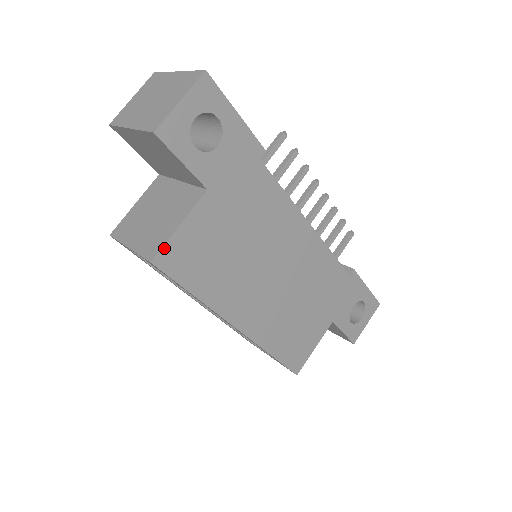
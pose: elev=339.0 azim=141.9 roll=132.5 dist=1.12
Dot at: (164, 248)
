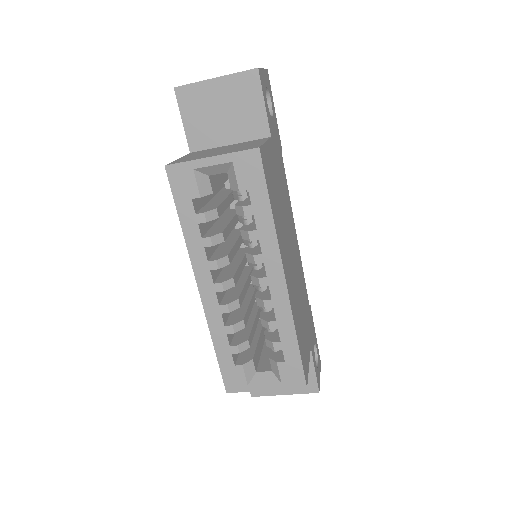
Dot at: (262, 147)
